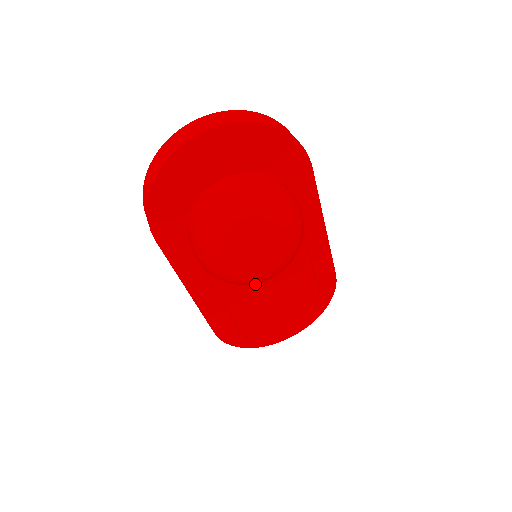
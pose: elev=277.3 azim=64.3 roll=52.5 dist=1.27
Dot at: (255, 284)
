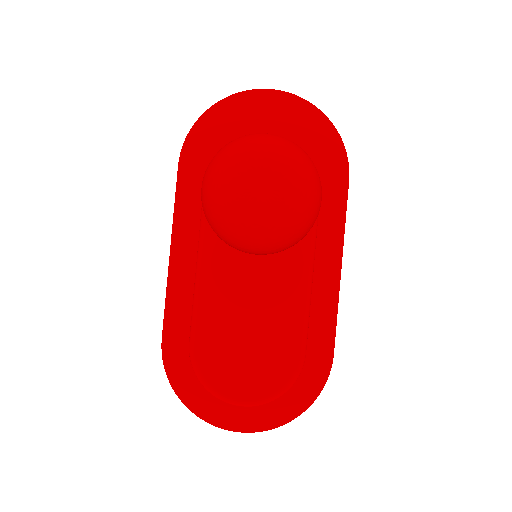
Dot at: (239, 277)
